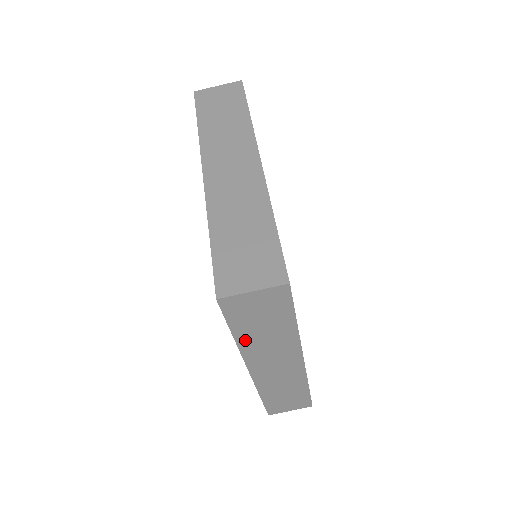
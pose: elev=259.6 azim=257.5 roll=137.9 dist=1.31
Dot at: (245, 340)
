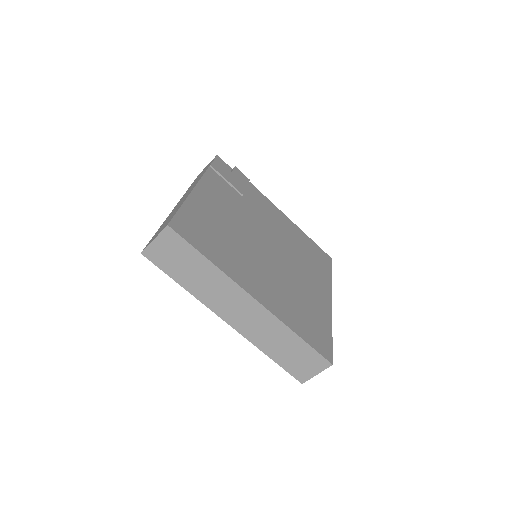
Dot at: occluded
